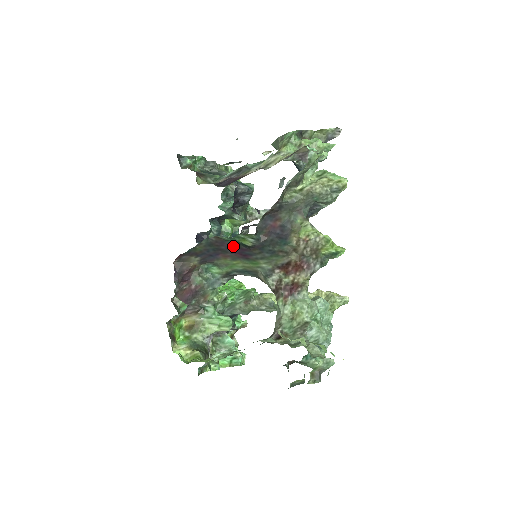
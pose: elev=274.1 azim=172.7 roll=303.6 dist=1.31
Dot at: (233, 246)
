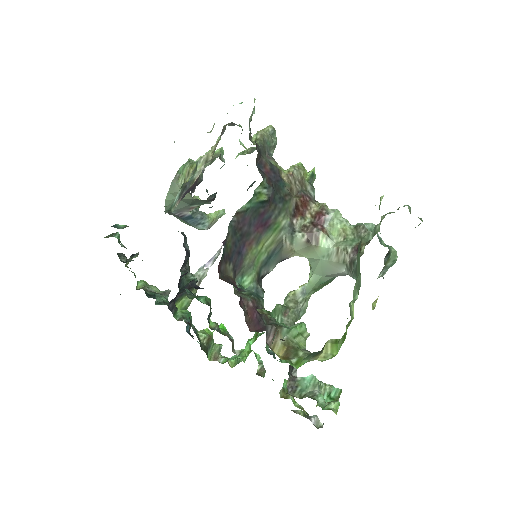
Dot at: (253, 218)
